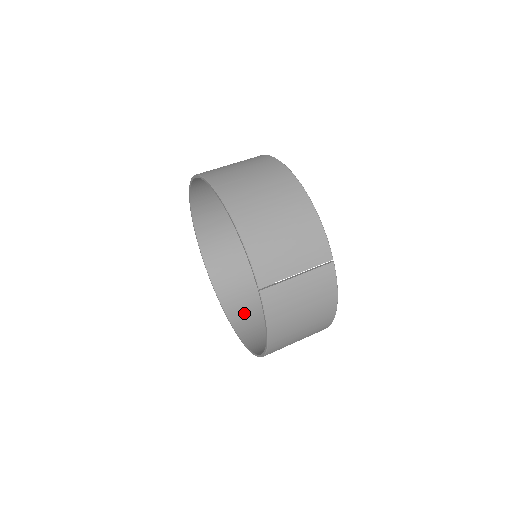
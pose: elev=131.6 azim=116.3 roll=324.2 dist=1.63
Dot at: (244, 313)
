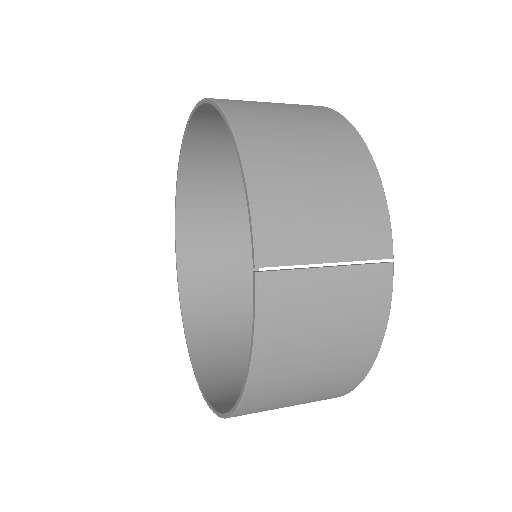
Dot at: (216, 353)
